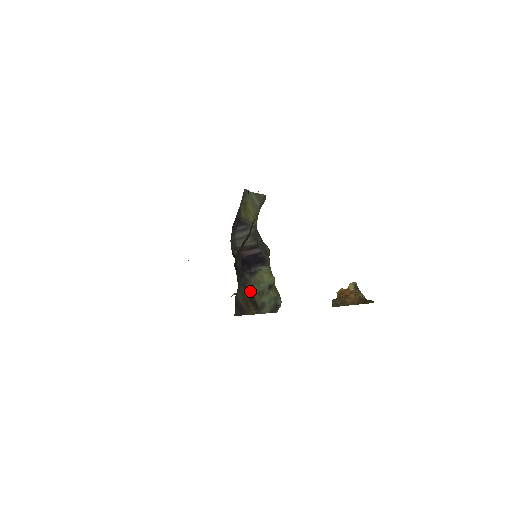
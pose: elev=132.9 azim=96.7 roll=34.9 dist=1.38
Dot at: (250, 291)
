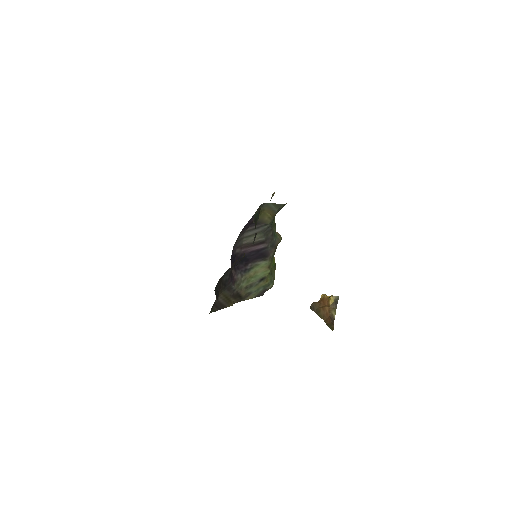
Dot at: (236, 289)
